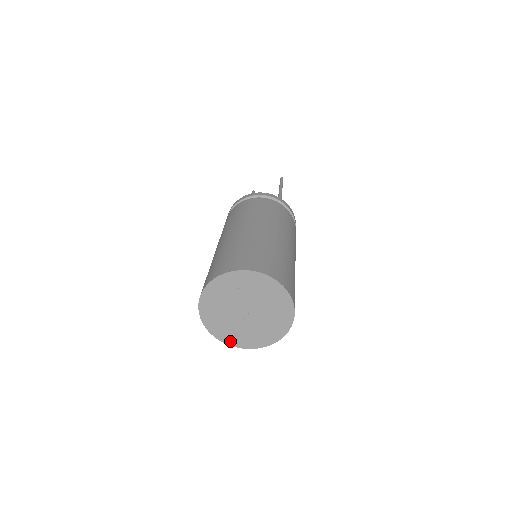
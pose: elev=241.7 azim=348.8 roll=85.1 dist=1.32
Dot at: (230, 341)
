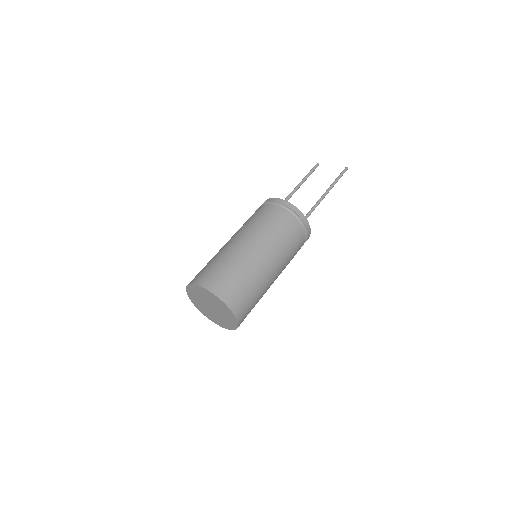
Dot at: (192, 300)
